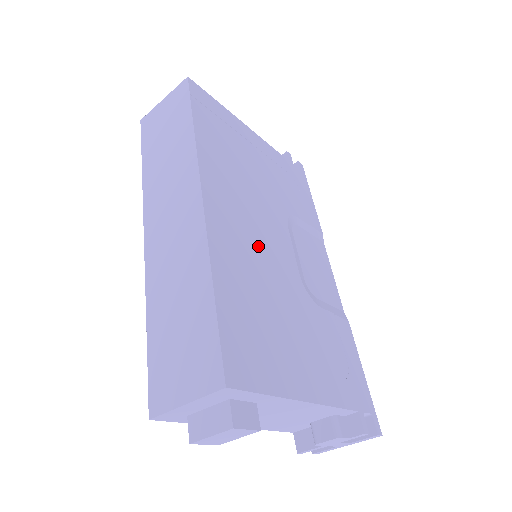
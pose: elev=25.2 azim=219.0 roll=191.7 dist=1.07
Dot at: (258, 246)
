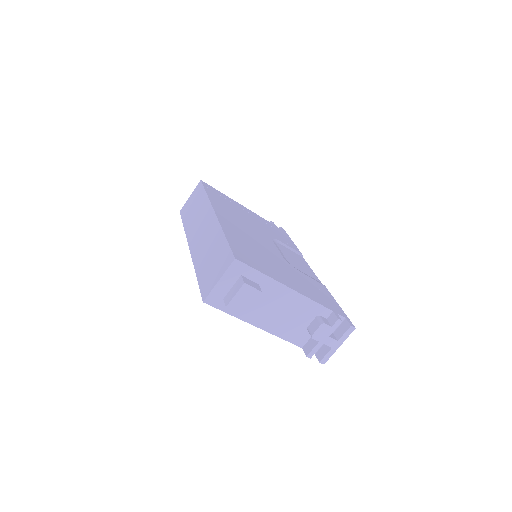
Dot at: (251, 237)
